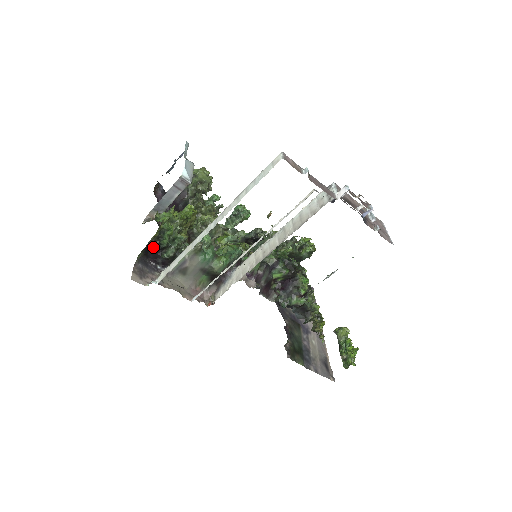
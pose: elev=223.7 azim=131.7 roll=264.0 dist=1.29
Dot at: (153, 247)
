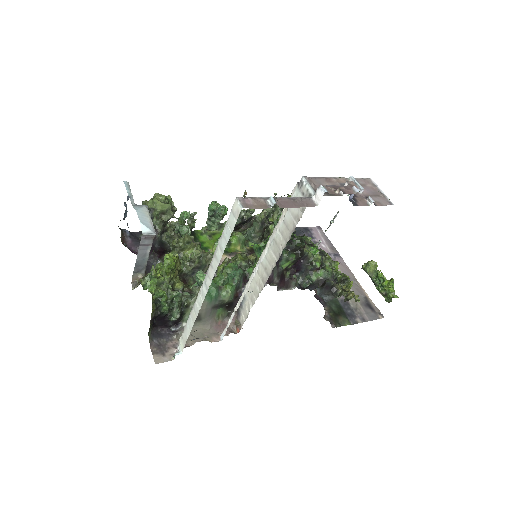
Dot at: (157, 318)
